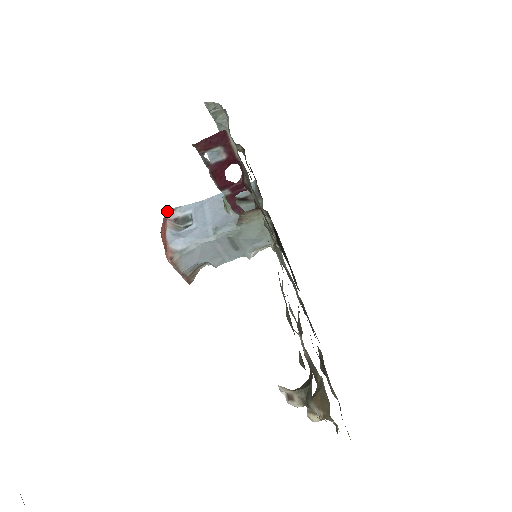
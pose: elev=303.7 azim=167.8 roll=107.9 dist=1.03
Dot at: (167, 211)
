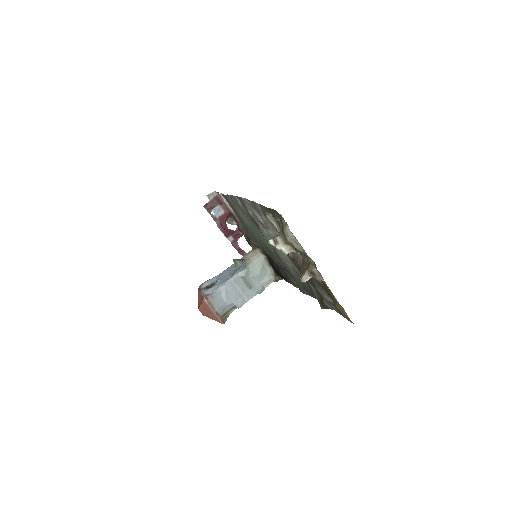
Dot at: (199, 286)
